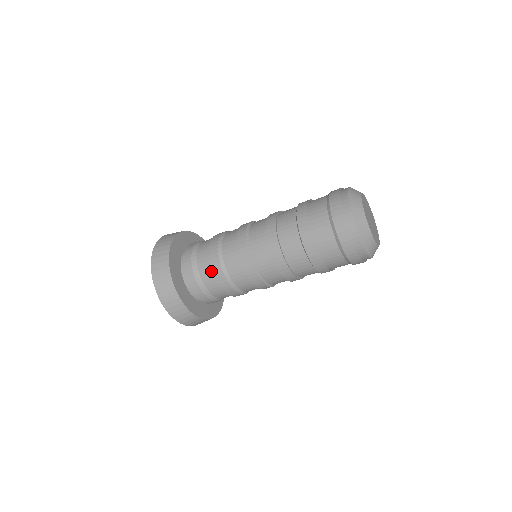
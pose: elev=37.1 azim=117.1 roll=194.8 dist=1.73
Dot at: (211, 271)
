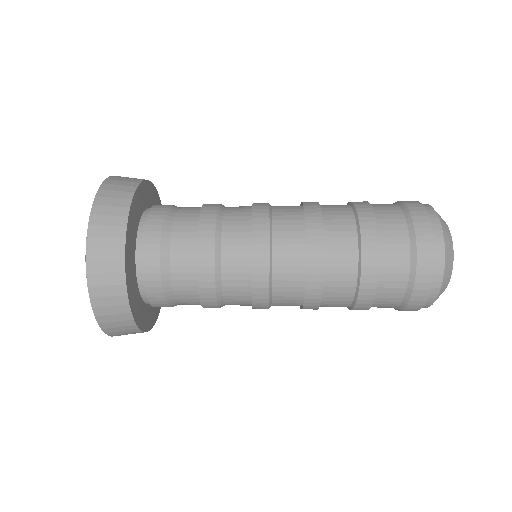
Dot at: (194, 289)
